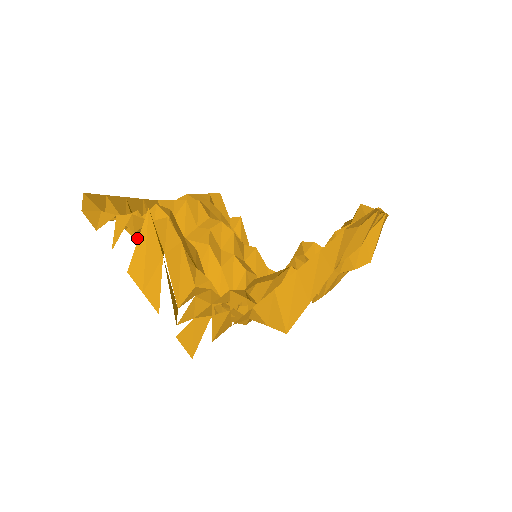
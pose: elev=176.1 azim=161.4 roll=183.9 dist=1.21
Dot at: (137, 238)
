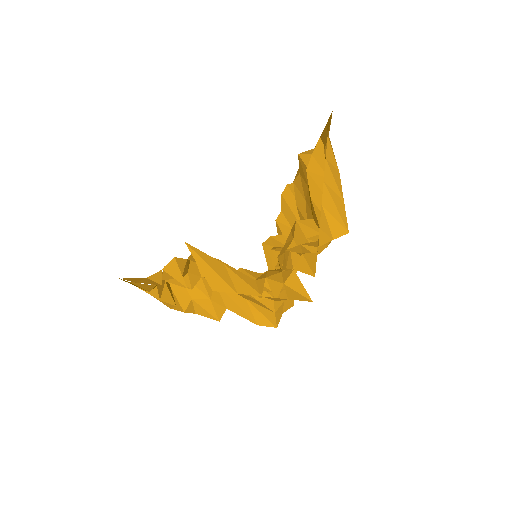
Dot at: (171, 303)
